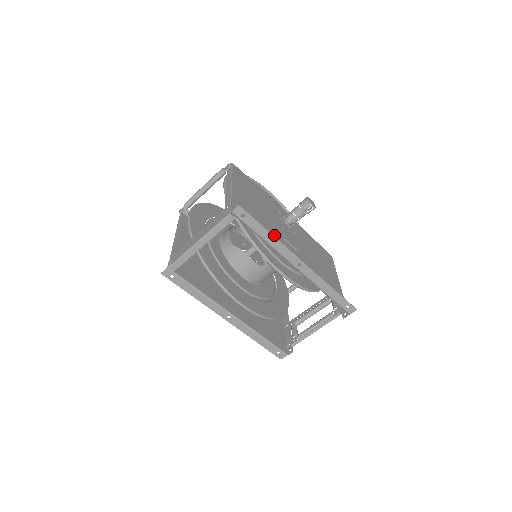
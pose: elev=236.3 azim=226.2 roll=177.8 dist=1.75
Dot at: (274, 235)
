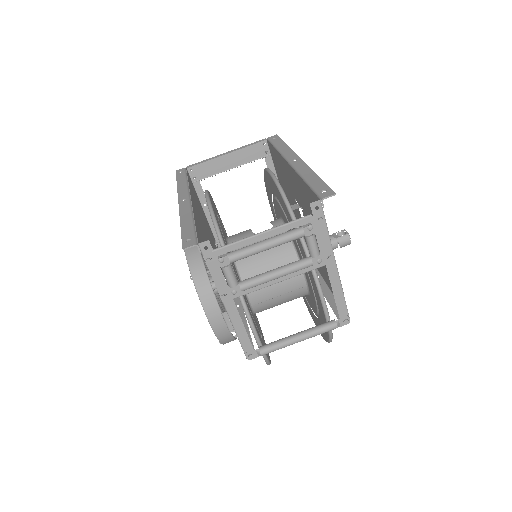
Dot at: (289, 184)
